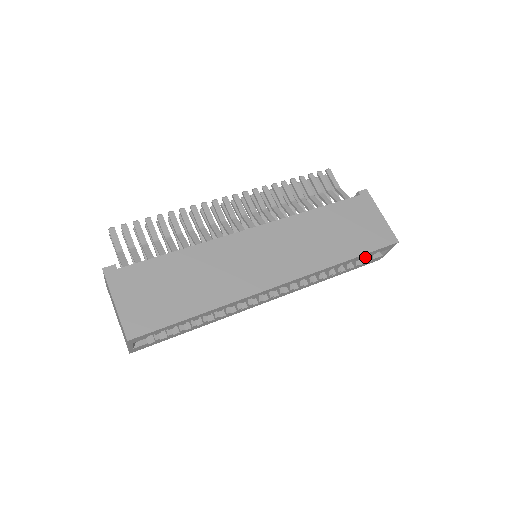
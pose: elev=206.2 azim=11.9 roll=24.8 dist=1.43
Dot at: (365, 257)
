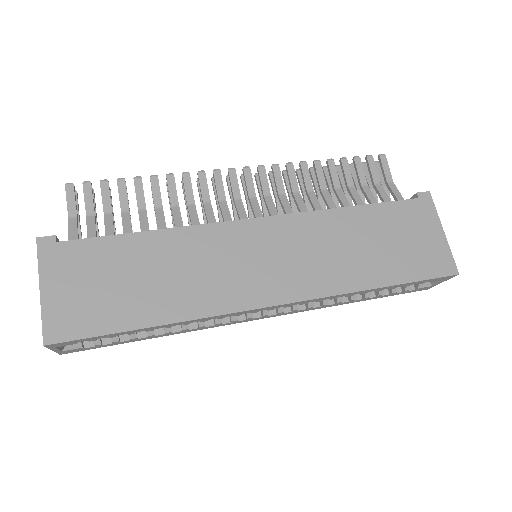
Dot at: (406, 286)
